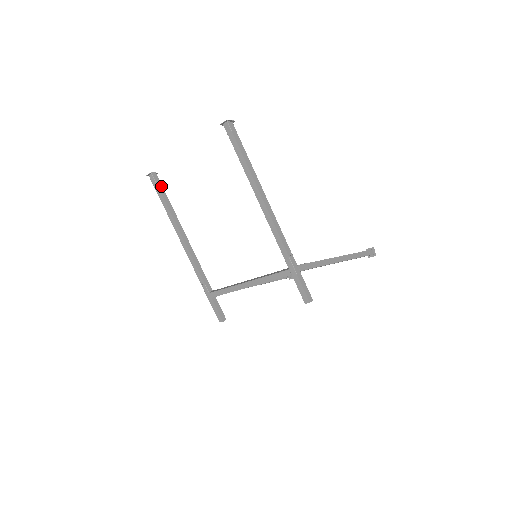
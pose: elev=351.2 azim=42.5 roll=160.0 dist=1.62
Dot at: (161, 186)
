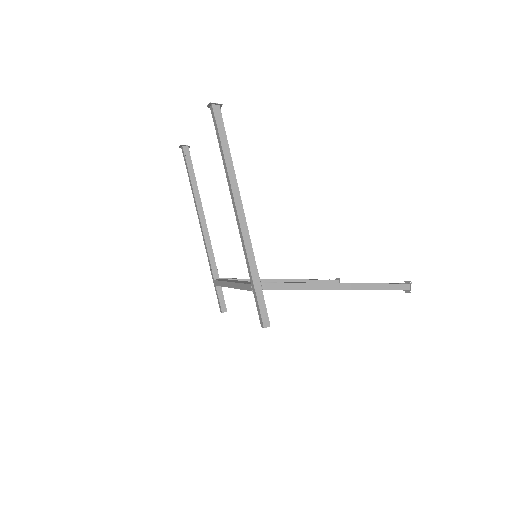
Dot at: (190, 160)
